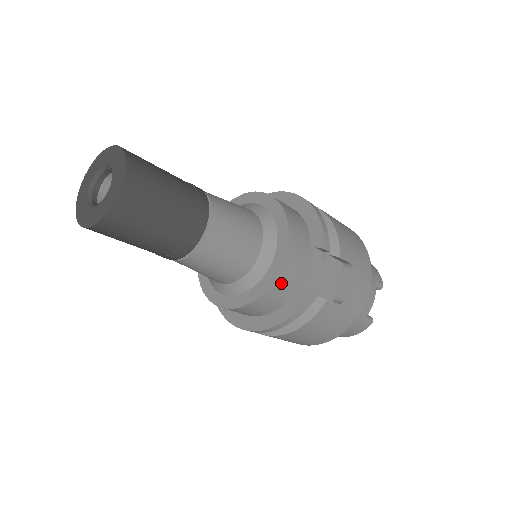
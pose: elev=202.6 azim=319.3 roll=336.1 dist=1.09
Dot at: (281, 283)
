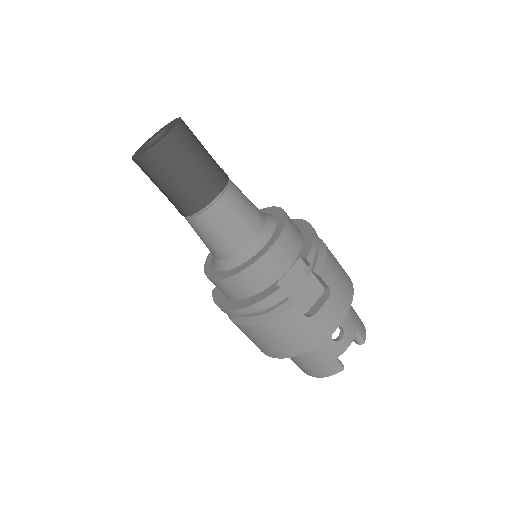
Dot at: (260, 269)
